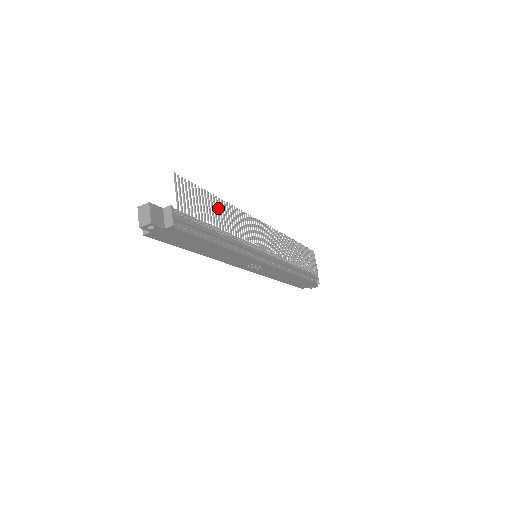
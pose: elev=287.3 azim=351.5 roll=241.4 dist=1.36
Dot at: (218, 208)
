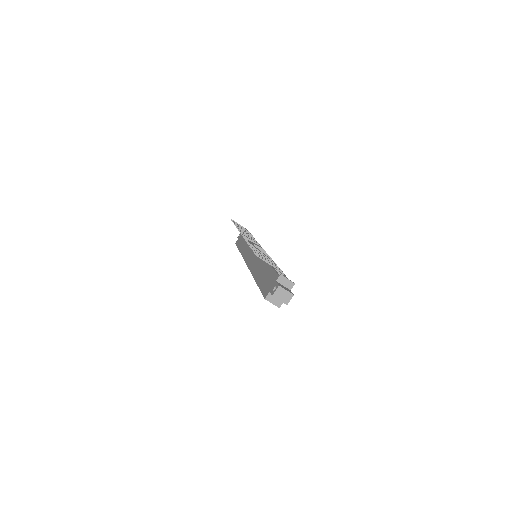
Dot at: (258, 250)
